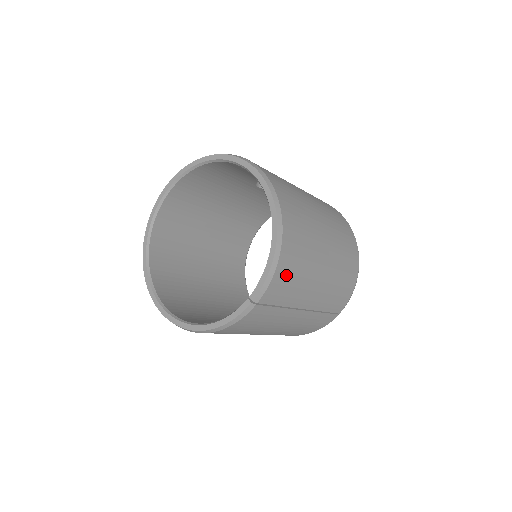
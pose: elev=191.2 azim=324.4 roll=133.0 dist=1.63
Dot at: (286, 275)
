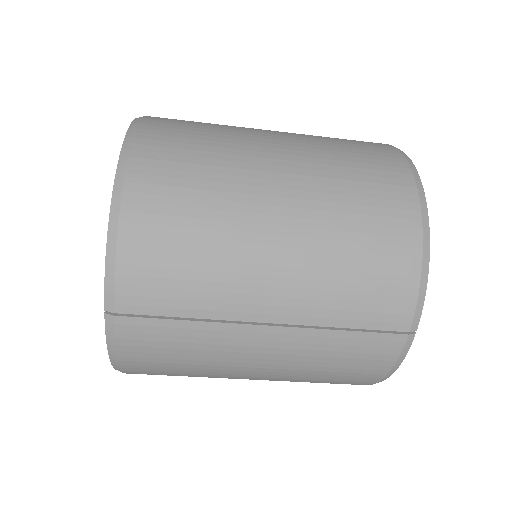
Dot at: (153, 259)
